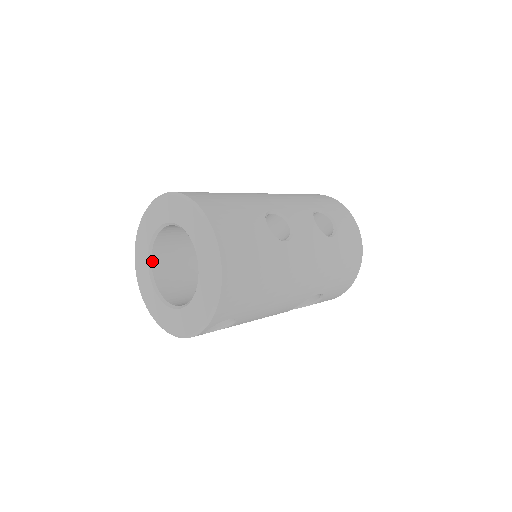
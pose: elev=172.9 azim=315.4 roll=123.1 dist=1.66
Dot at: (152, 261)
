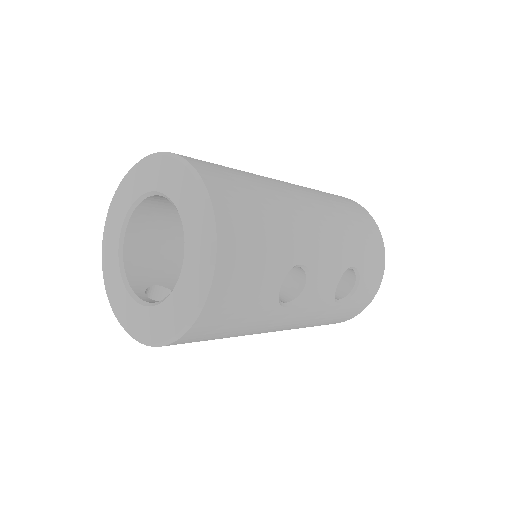
Dot at: (137, 207)
